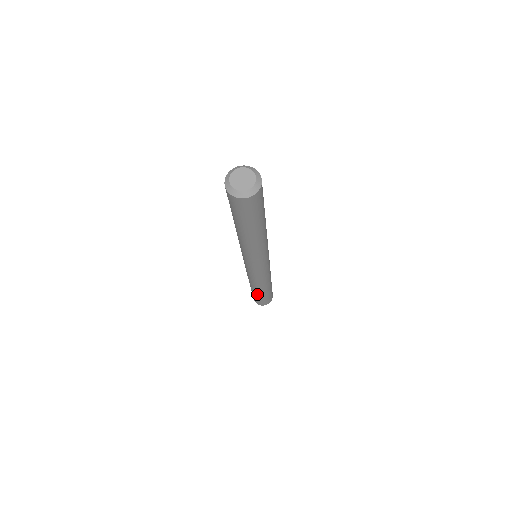
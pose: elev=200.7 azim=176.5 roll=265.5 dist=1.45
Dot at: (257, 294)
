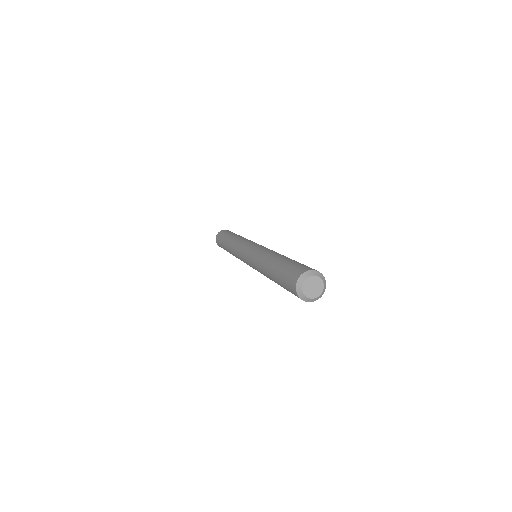
Dot at: (226, 250)
